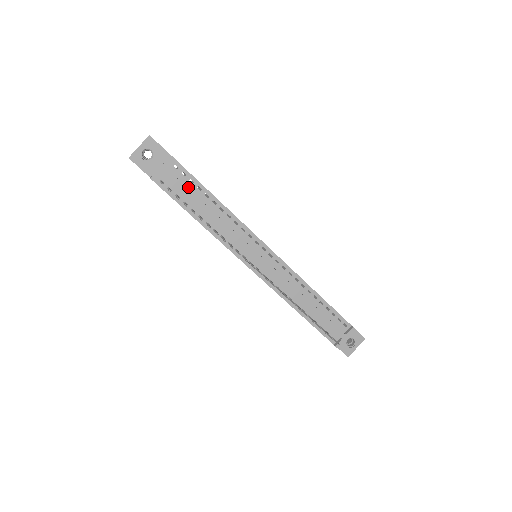
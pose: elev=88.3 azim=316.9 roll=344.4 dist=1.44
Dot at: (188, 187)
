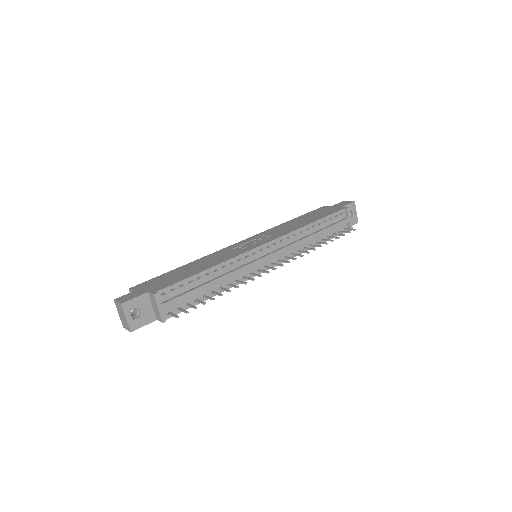
Dot at: (184, 291)
